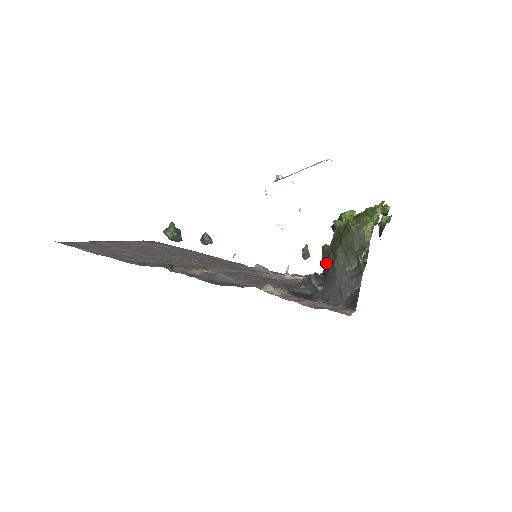
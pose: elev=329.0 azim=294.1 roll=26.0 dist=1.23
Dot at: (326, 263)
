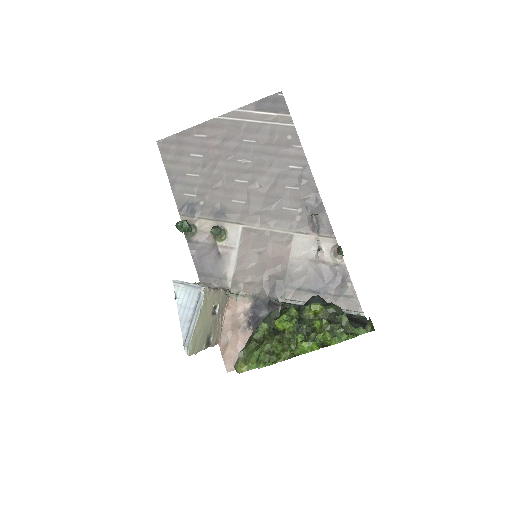
Dot at: occluded
